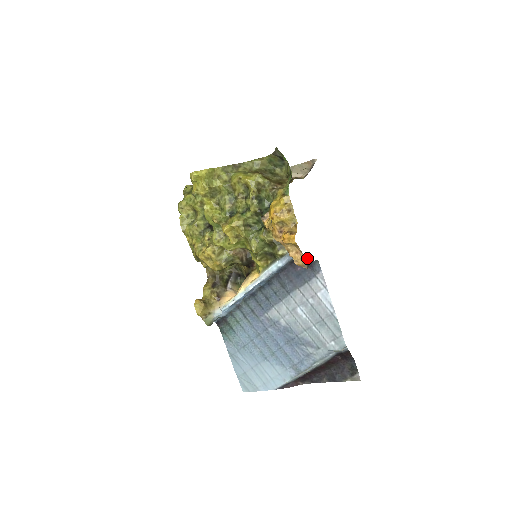
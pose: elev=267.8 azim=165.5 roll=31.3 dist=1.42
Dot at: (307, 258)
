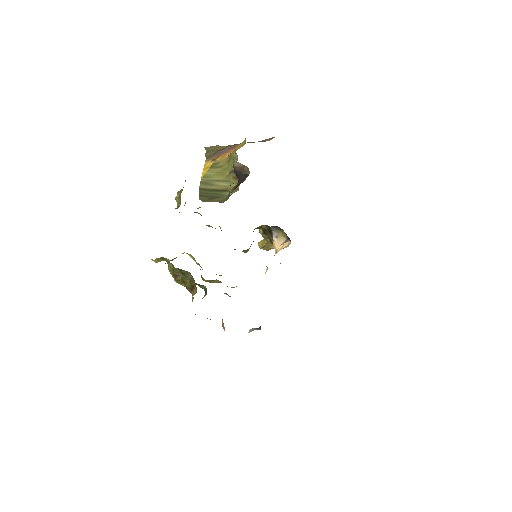
Dot at: (253, 328)
